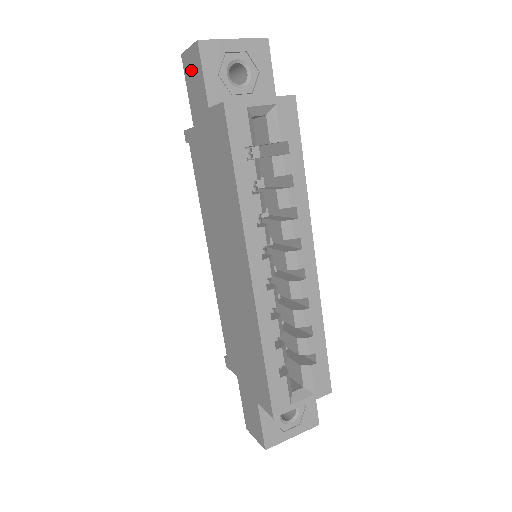
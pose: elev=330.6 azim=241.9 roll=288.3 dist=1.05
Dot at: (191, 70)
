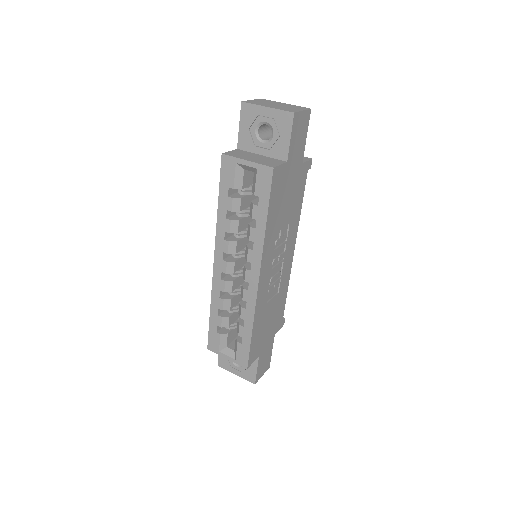
Dot at: occluded
